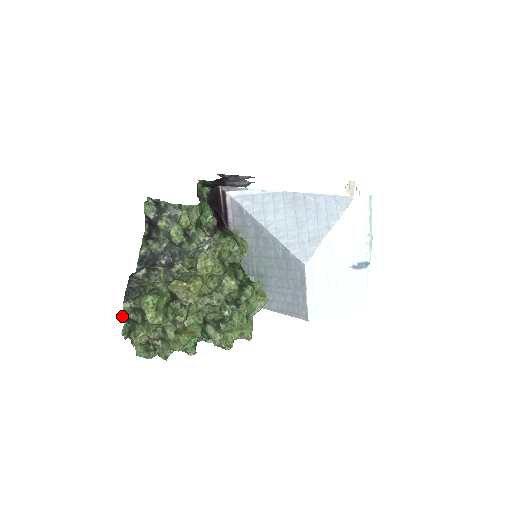
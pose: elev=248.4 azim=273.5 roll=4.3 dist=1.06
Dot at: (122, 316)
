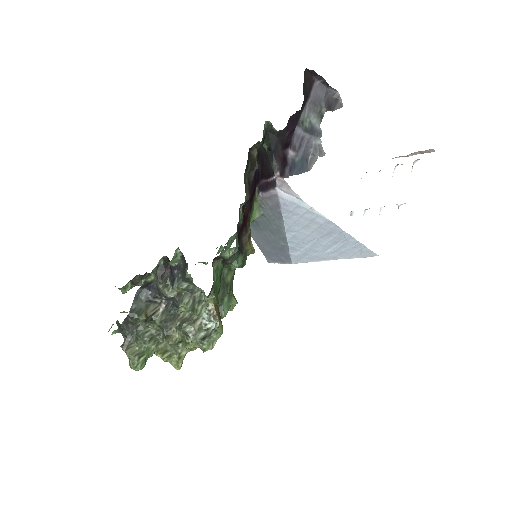
Dot at: occluded
